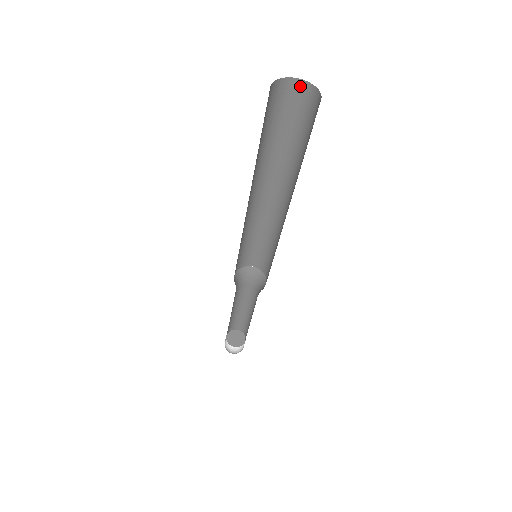
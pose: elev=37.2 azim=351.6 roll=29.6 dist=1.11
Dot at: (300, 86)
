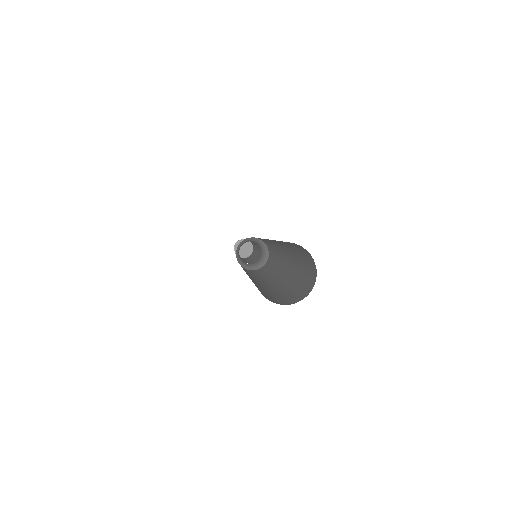
Dot at: occluded
